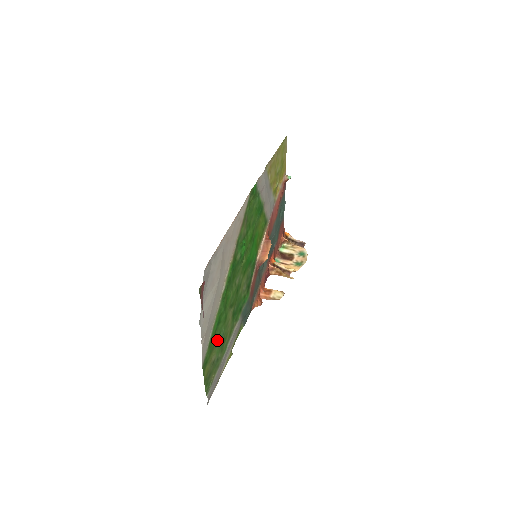
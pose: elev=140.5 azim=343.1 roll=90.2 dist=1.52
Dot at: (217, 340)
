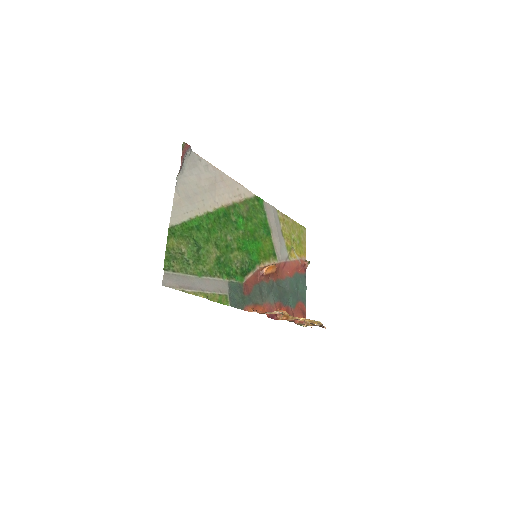
Dot at: (192, 241)
